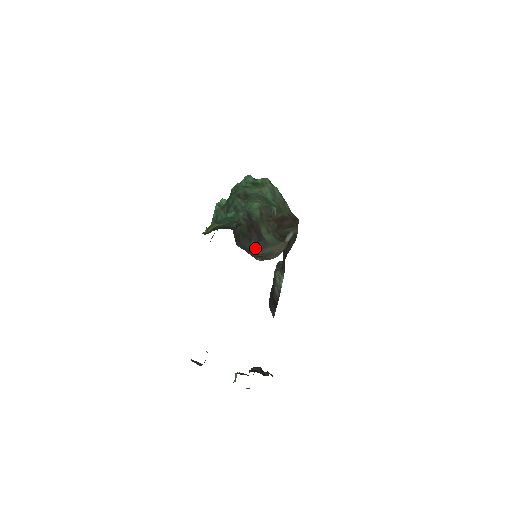
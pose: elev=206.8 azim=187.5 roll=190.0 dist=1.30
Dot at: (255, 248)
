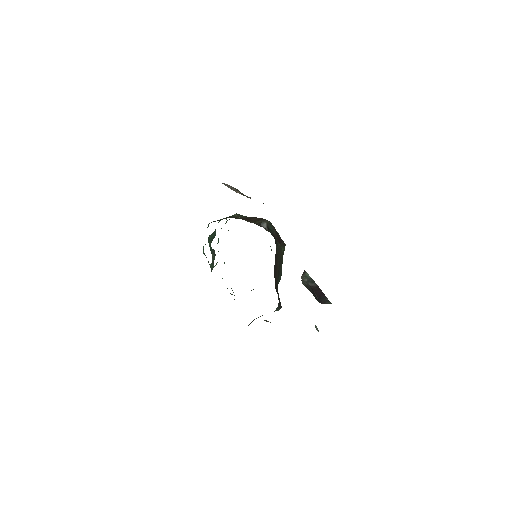
Dot at: occluded
